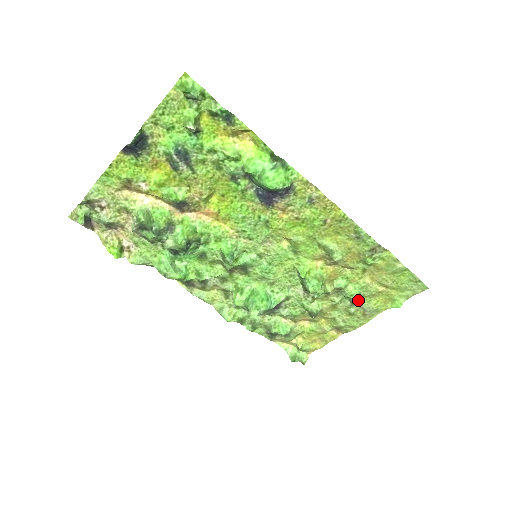
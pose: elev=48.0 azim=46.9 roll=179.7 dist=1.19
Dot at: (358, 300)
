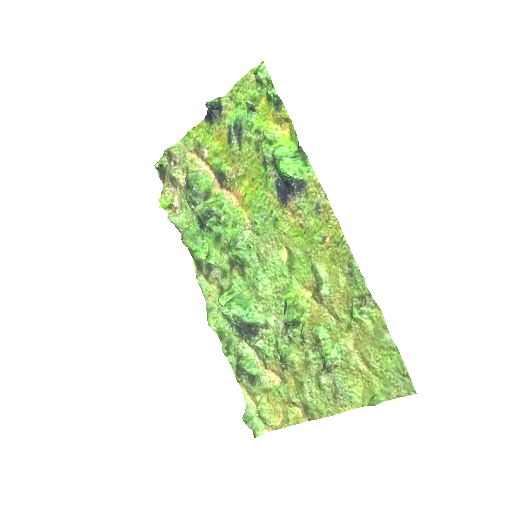
Dot at: (333, 369)
